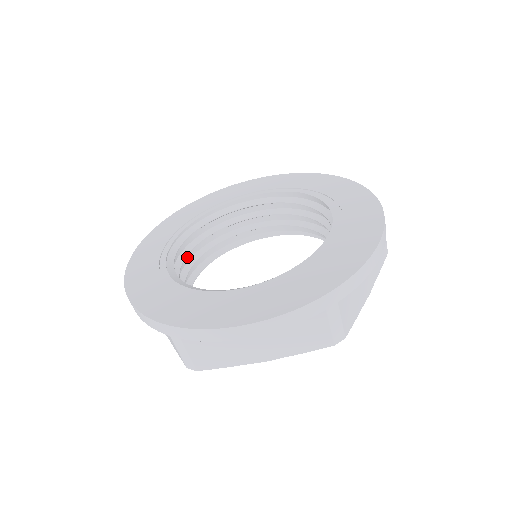
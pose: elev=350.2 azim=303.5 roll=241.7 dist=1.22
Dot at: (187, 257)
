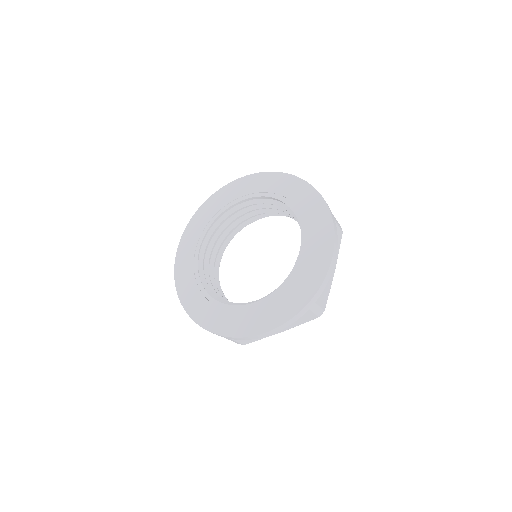
Dot at: occluded
